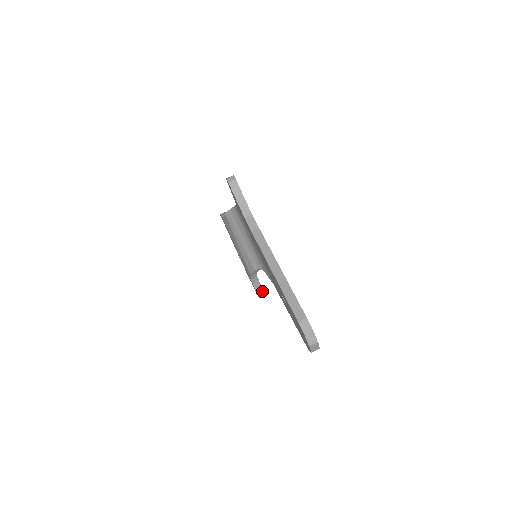
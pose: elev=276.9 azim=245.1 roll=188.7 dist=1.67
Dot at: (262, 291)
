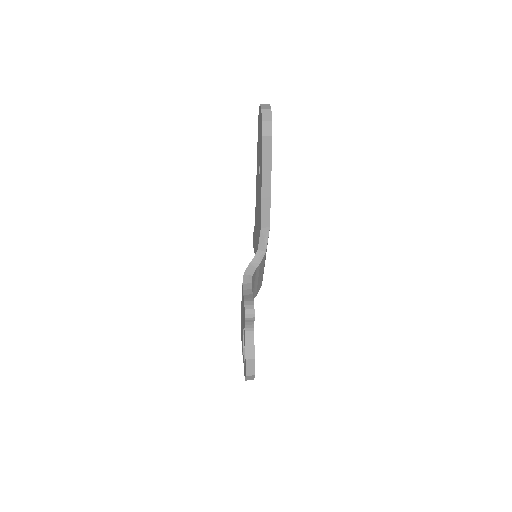
Dot at: (252, 300)
